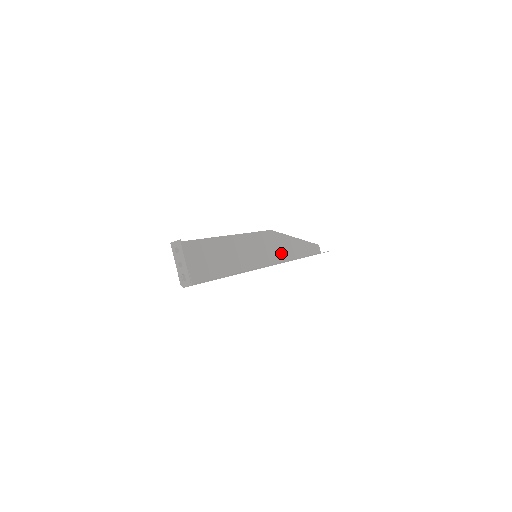
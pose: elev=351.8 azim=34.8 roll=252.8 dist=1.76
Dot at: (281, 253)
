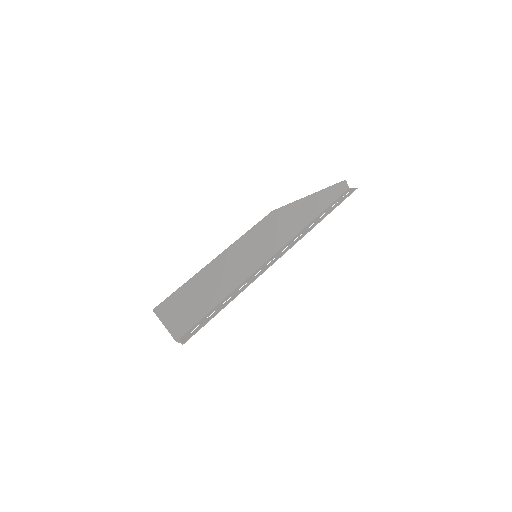
Dot at: (290, 228)
